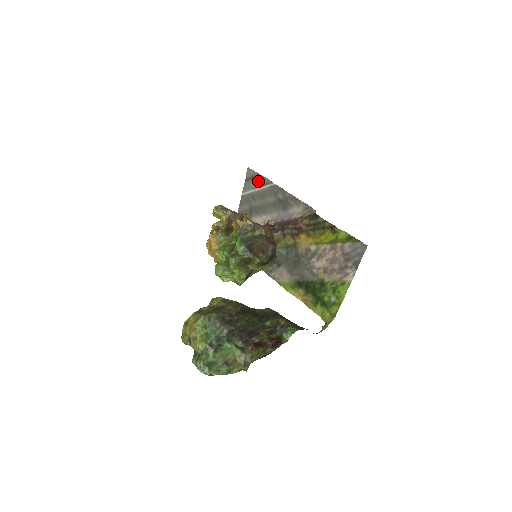
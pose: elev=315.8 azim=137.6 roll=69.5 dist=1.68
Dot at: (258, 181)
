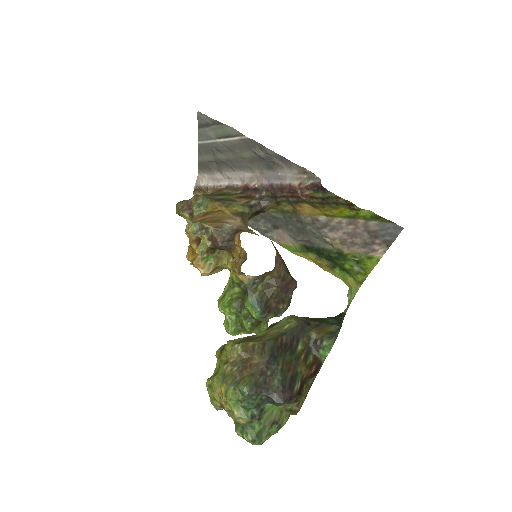
Dot at: (219, 130)
